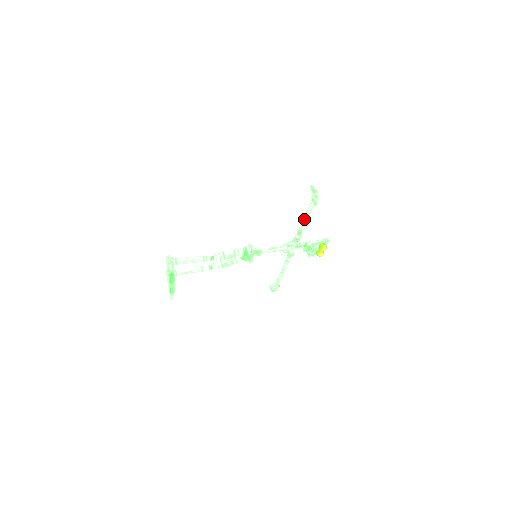
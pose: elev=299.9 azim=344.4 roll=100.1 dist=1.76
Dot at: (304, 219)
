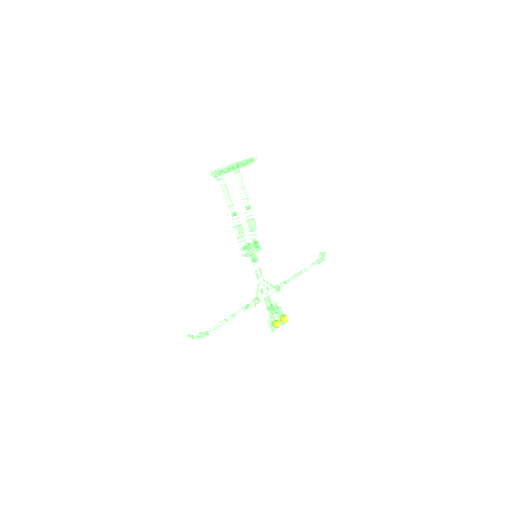
Dot at: (299, 272)
